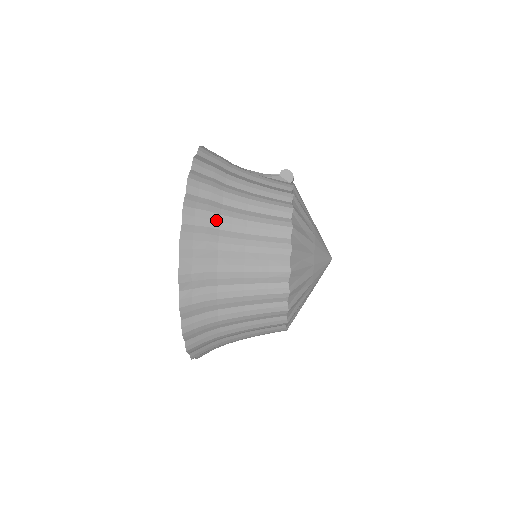
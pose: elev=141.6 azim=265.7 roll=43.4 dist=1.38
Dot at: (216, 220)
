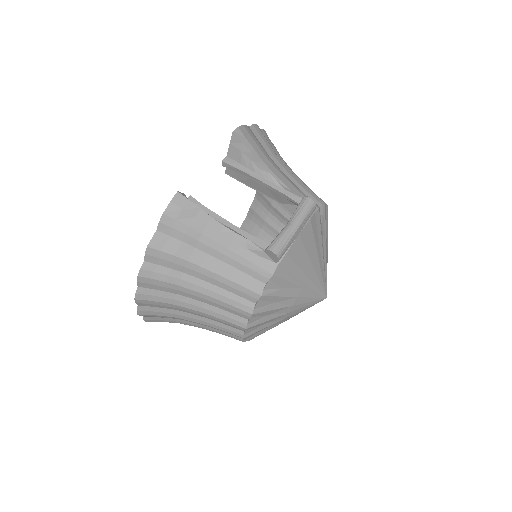
Dot at: (170, 307)
